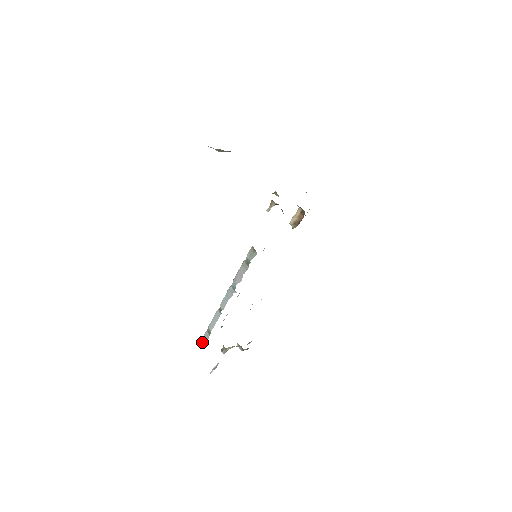
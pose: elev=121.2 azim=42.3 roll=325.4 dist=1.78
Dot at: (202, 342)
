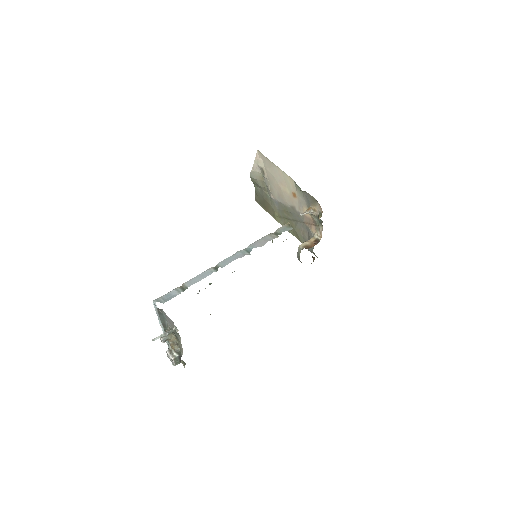
Dot at: (163, 298)
